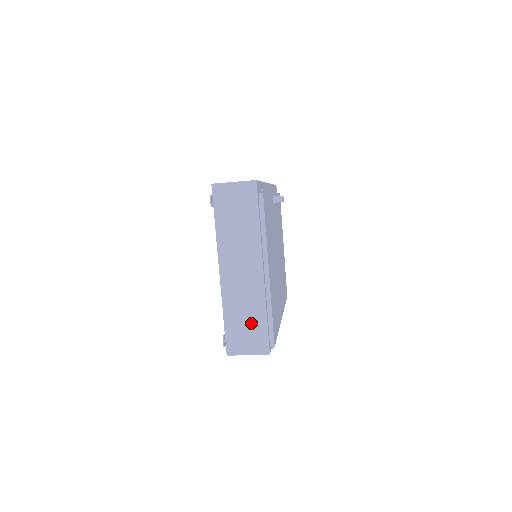
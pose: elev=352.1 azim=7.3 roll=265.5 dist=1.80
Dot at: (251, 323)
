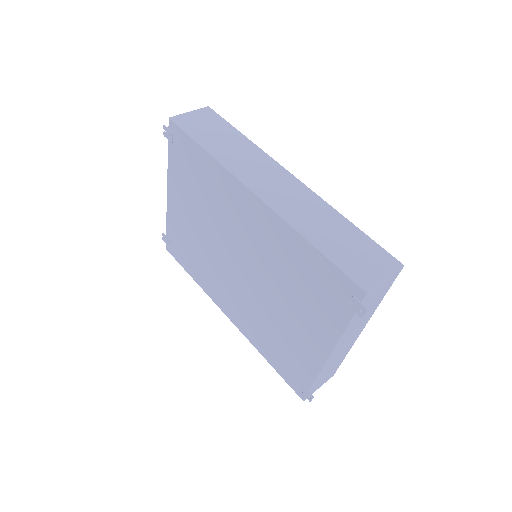
Dot at: (333, 369)
